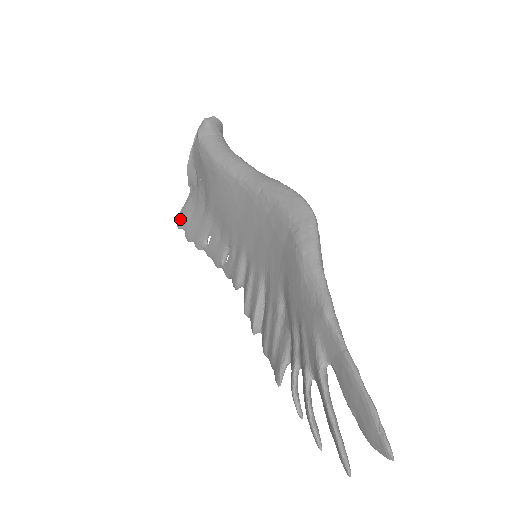
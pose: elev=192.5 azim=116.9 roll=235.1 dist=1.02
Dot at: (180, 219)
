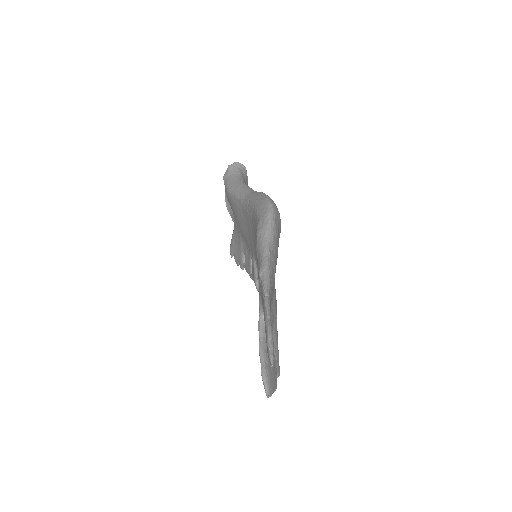
Dot at: (231, 249)
